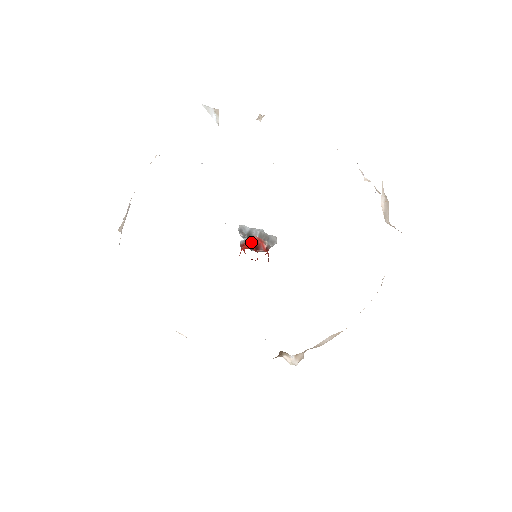
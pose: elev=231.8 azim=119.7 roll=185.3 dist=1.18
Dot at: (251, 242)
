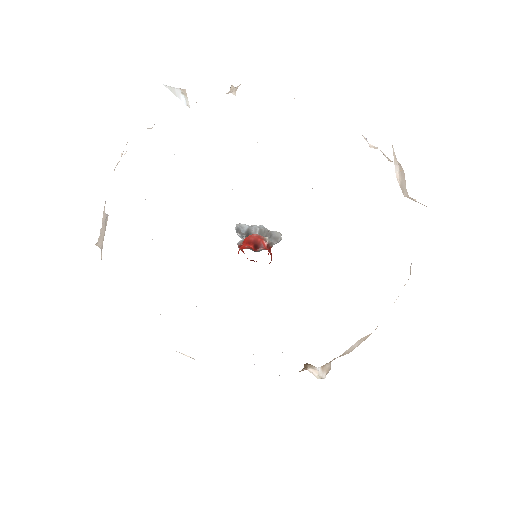
Dot at: (249, 241)
